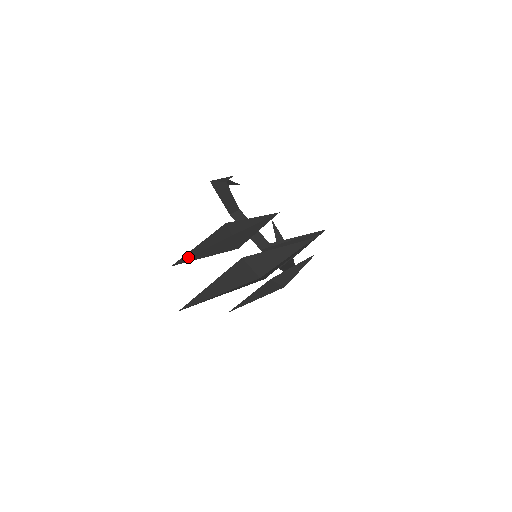
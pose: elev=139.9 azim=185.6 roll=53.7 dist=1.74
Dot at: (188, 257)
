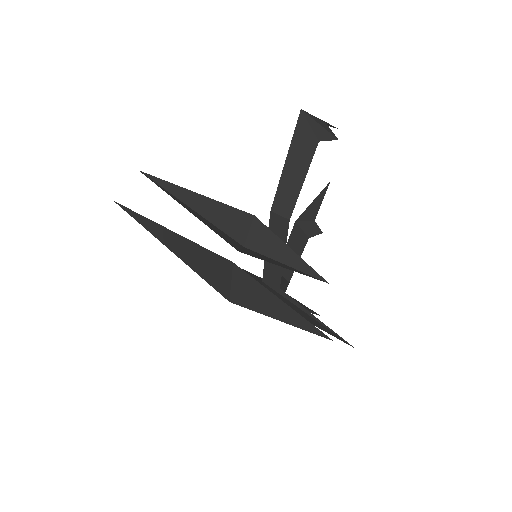
Dot at: (168, 191)
